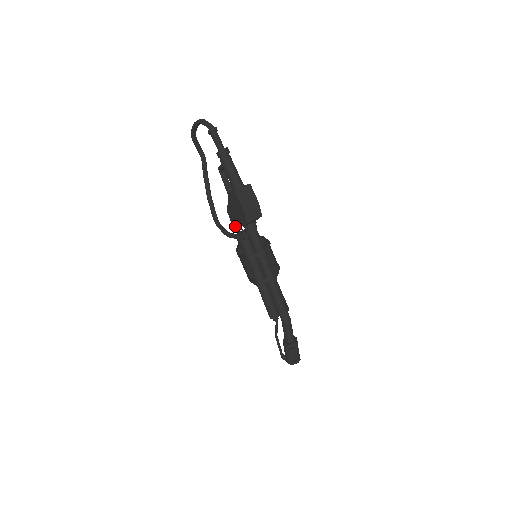
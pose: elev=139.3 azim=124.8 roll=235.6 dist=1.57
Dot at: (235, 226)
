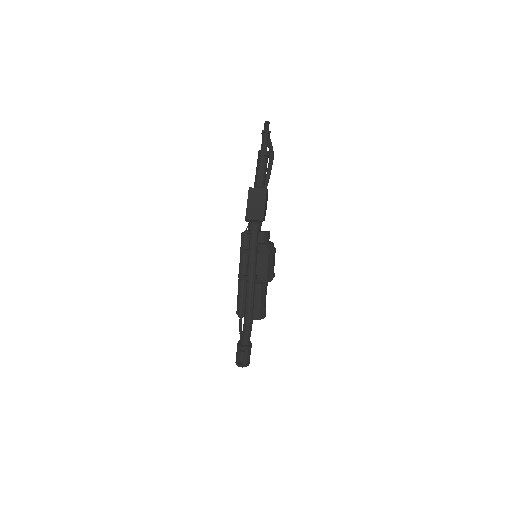
Dot at: occluded
